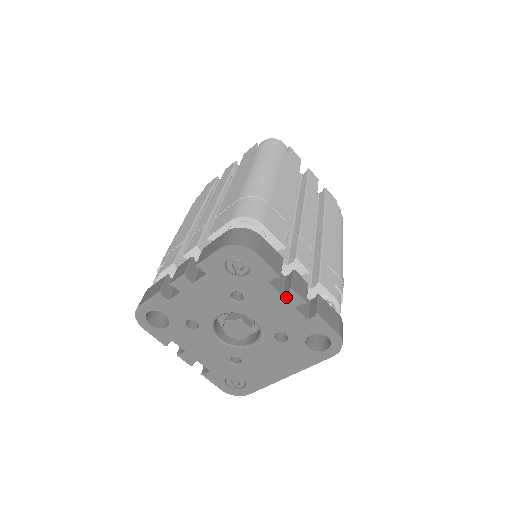
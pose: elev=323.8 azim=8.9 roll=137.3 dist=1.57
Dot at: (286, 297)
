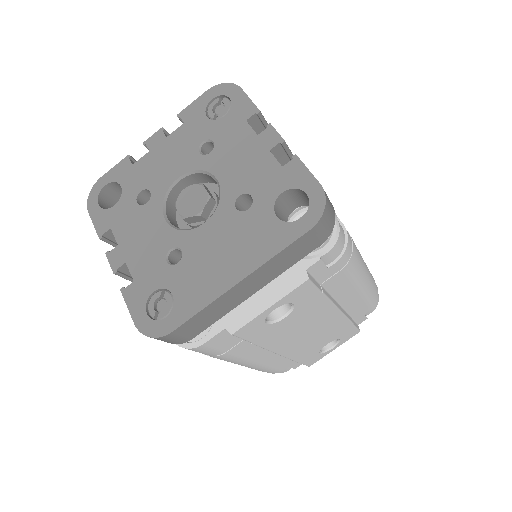
Dot at: (261, 137)
